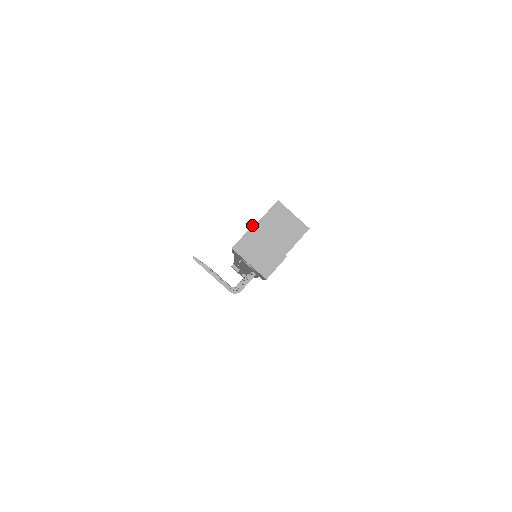
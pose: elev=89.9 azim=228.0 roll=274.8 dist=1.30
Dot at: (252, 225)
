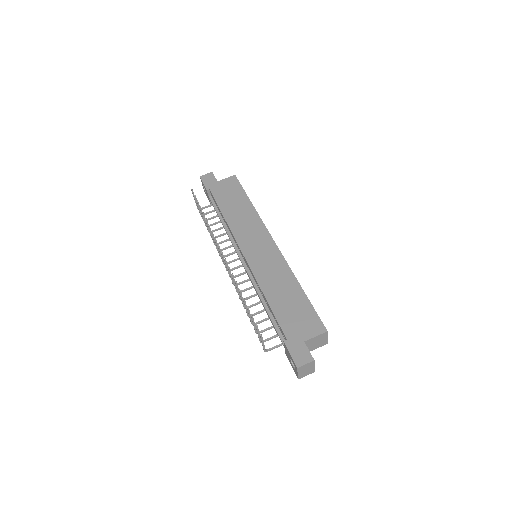
Dot at: (314, 360)
